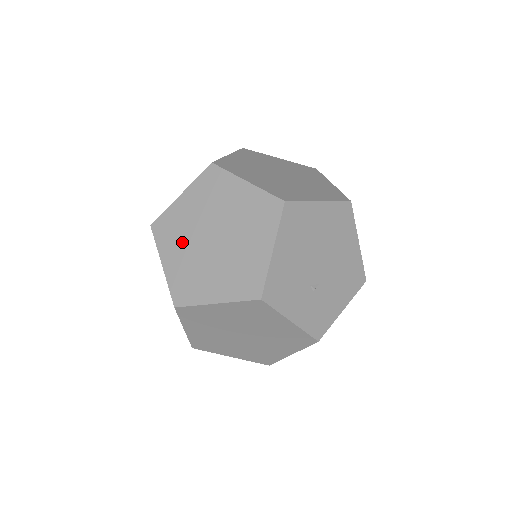
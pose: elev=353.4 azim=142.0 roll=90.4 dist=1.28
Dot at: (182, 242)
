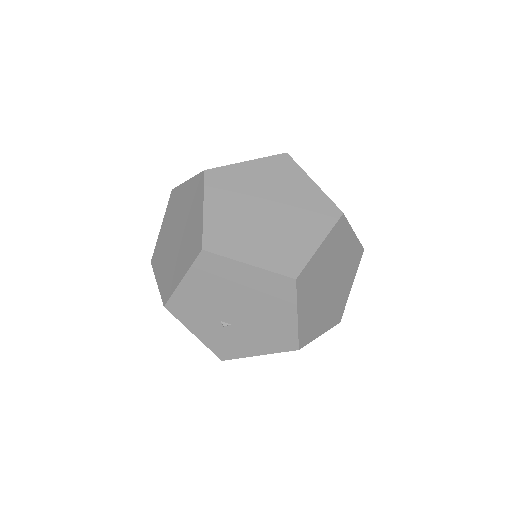
Dot at: (171, 220)
